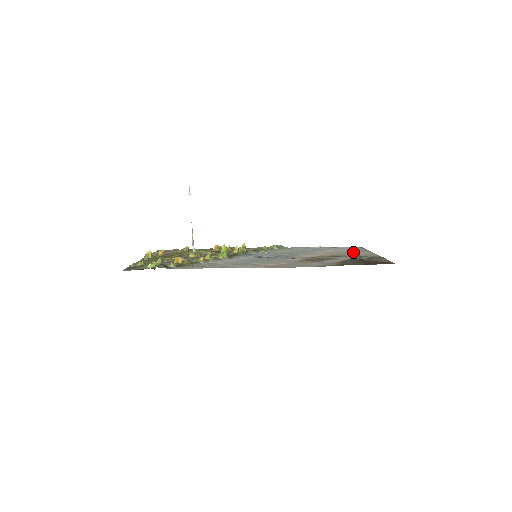
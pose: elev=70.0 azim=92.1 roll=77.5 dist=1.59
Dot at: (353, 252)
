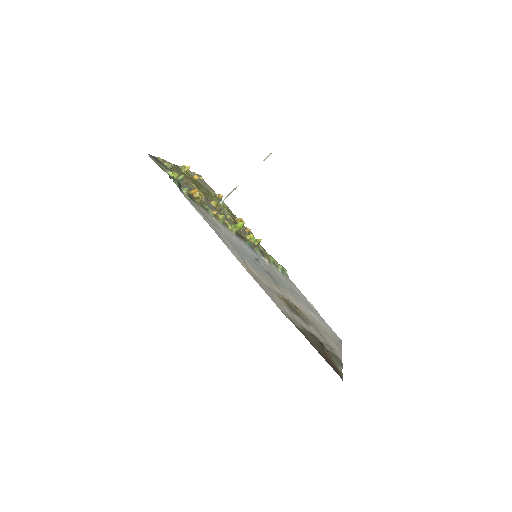
Dot at: (329, 336)
